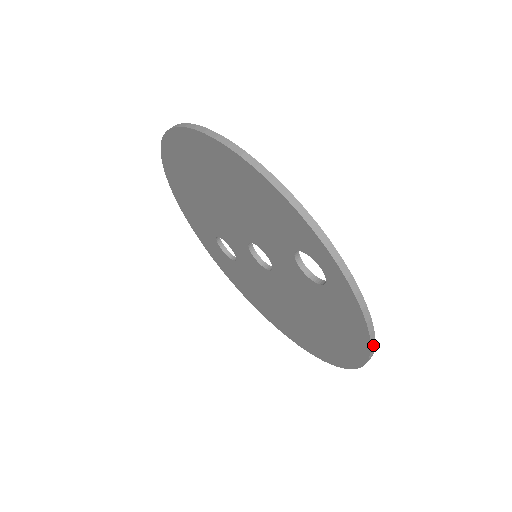
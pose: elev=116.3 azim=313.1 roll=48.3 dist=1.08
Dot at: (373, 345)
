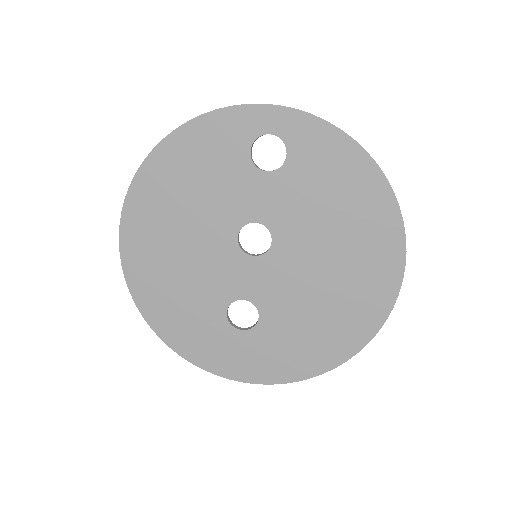
Dot at: (359, 145)
